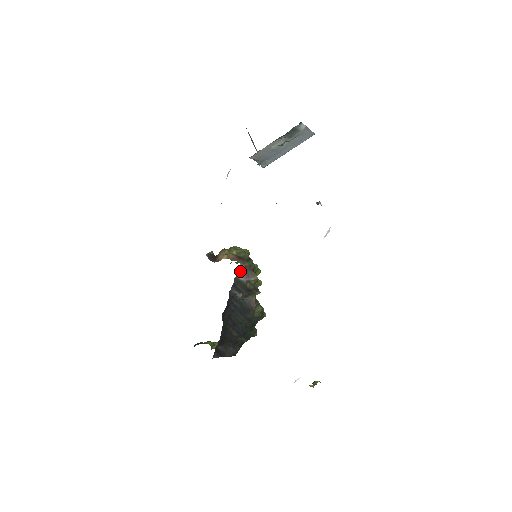
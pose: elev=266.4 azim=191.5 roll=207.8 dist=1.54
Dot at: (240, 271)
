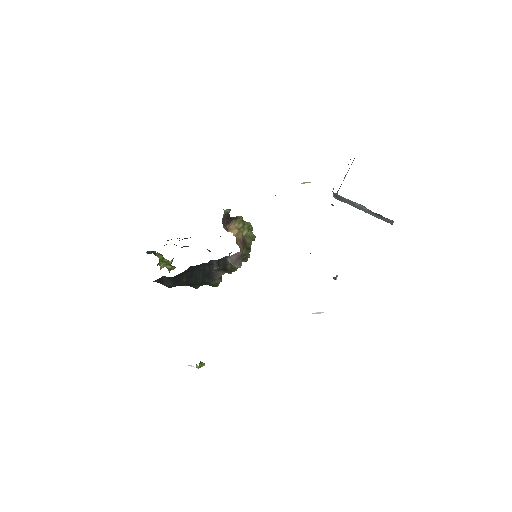
Dot at: (234, 255)
